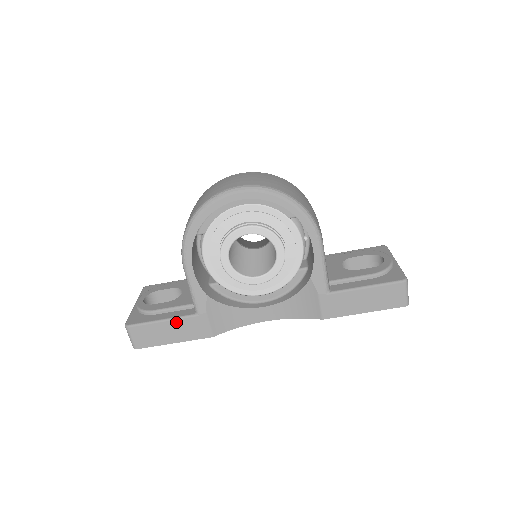
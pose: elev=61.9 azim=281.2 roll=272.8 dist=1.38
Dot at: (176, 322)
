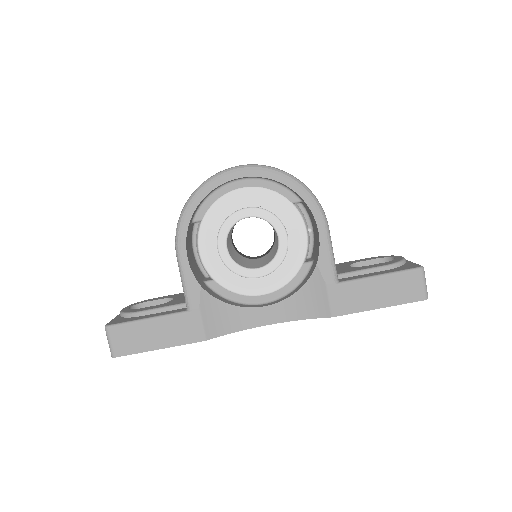
Dot at: (164, 320)
